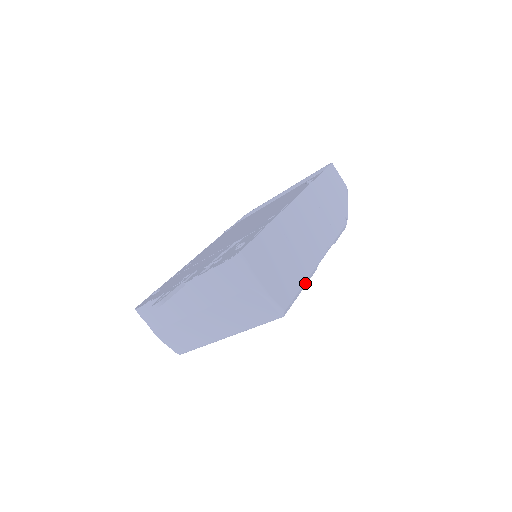
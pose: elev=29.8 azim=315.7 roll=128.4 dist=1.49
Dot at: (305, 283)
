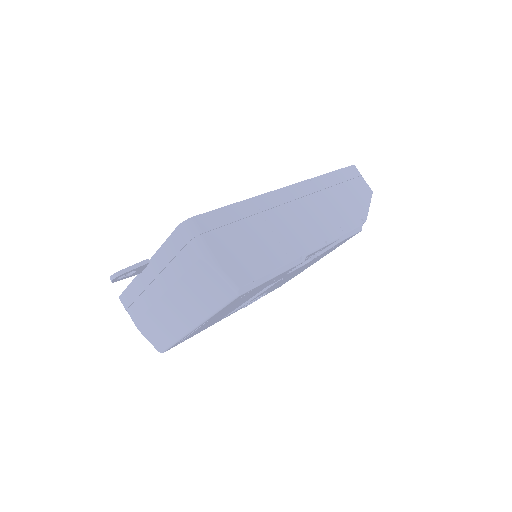
Dot at: (281, 269)
